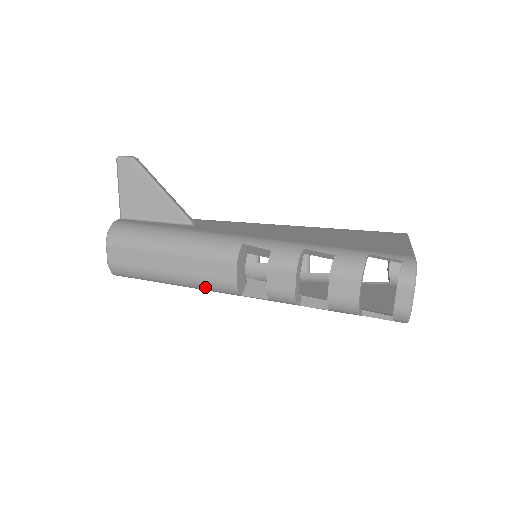
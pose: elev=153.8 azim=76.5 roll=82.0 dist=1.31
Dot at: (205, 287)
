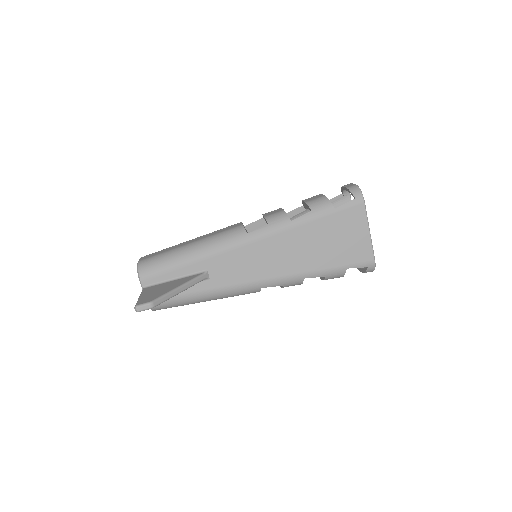
Dot at: occluded
